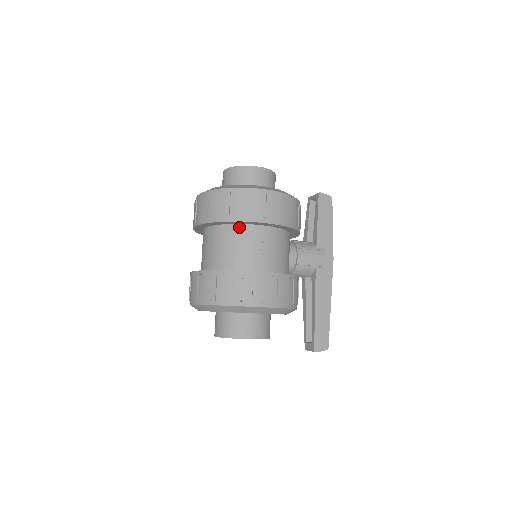
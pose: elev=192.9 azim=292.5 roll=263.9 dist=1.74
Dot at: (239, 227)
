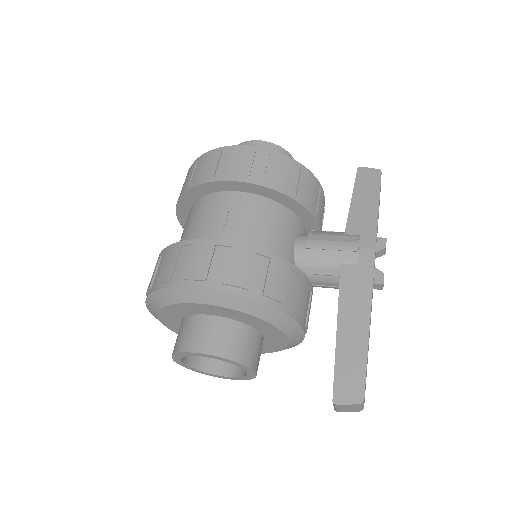
Dot at: (203, 199)
